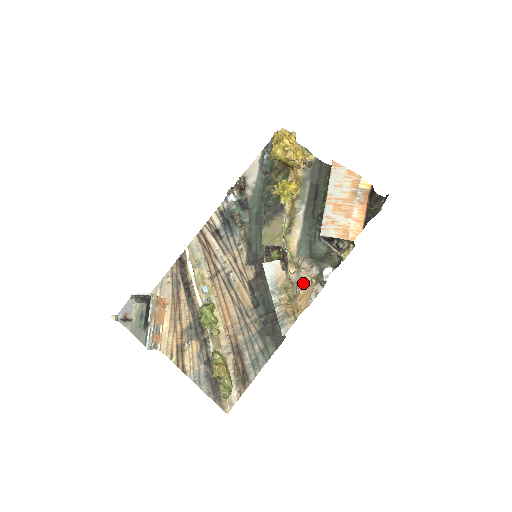
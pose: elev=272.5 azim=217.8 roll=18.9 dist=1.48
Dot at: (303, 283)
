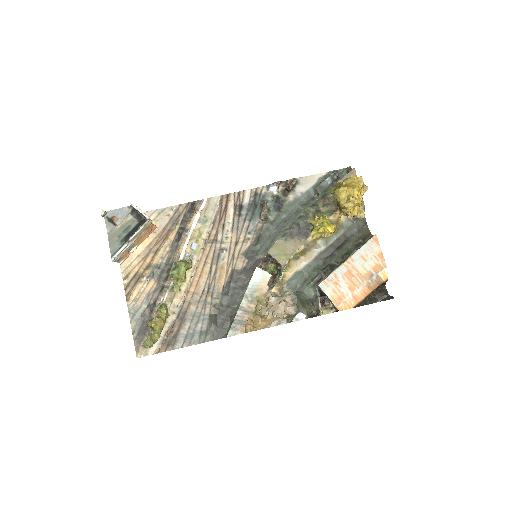
Dot at: (276, 313)
